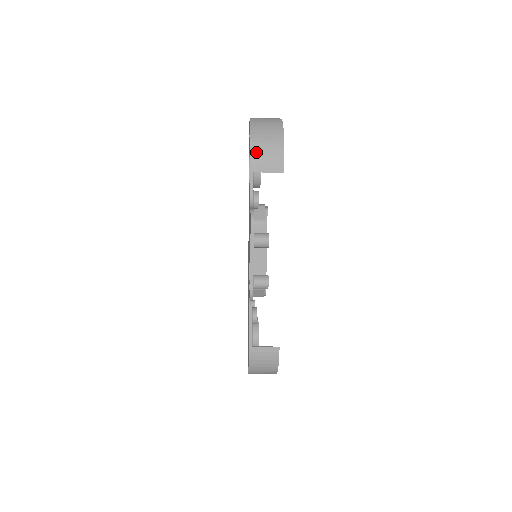
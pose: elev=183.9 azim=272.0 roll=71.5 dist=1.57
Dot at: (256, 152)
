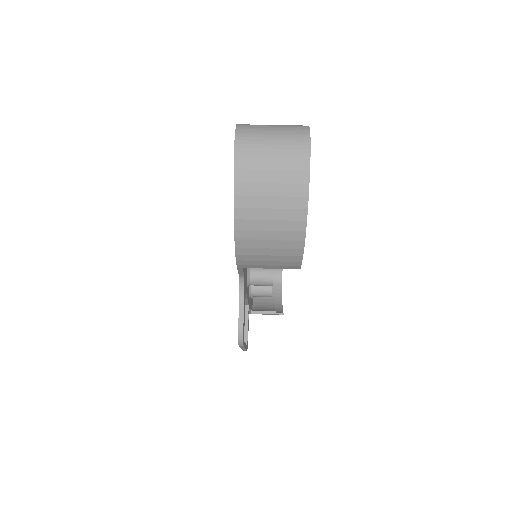
Dot at: (247, 252)
